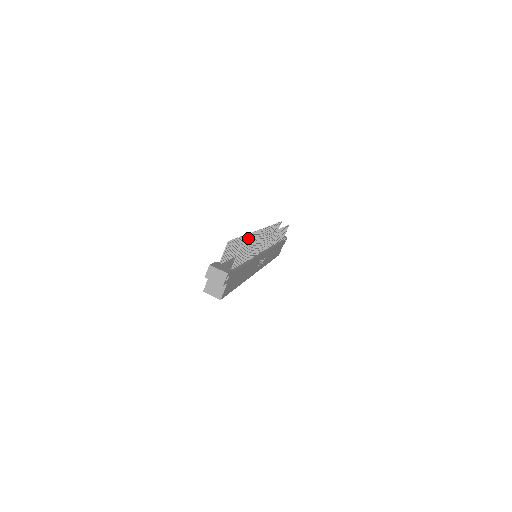
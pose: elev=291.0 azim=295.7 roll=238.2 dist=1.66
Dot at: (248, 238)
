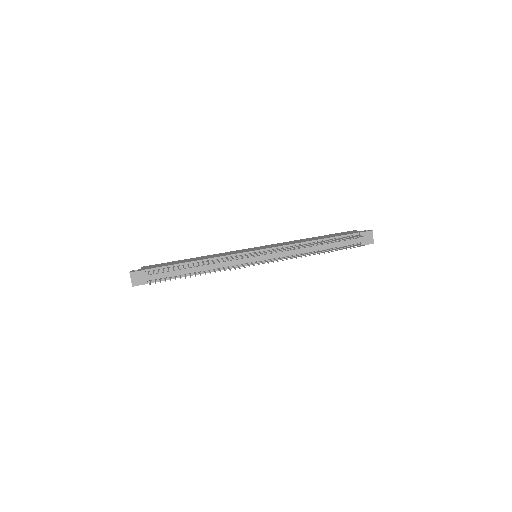
Dot at: (214, 262)
